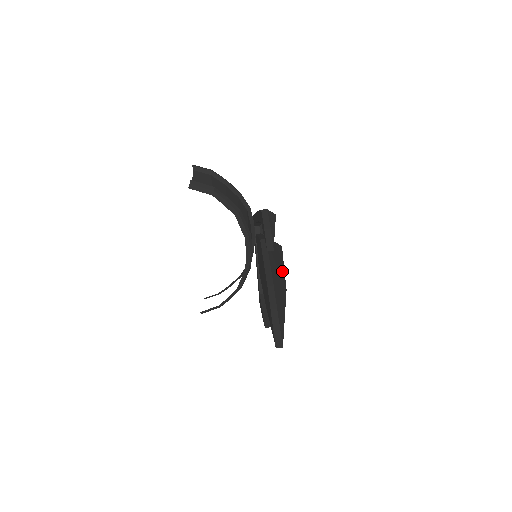
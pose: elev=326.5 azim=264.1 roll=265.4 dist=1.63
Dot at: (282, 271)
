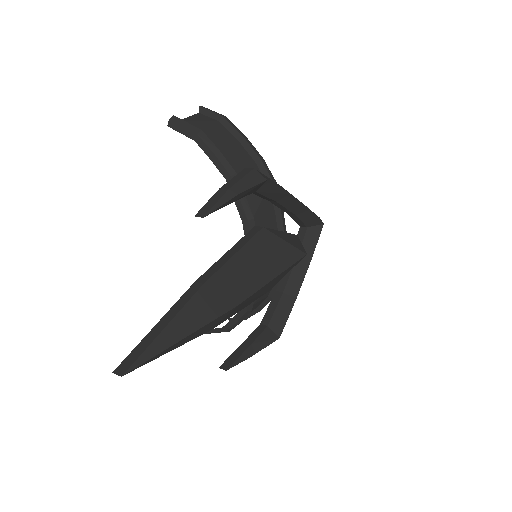
Dot at: (260, 279)
